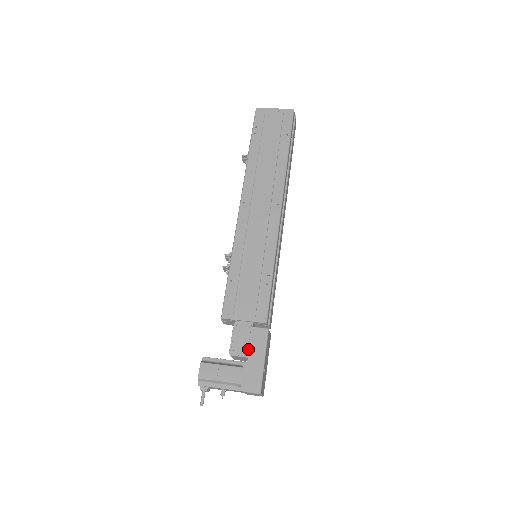
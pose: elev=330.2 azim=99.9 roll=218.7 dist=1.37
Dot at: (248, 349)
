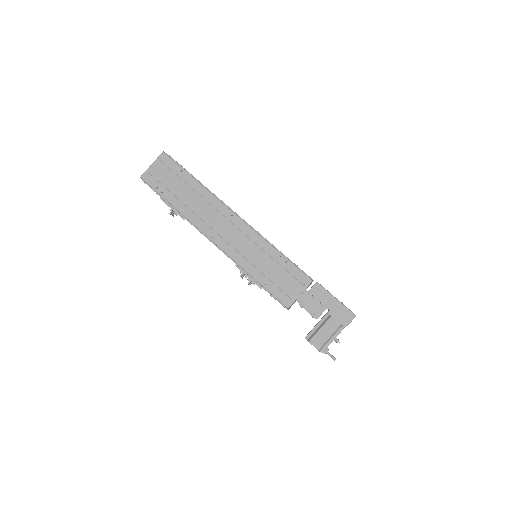
Dot at: (321, 305)
